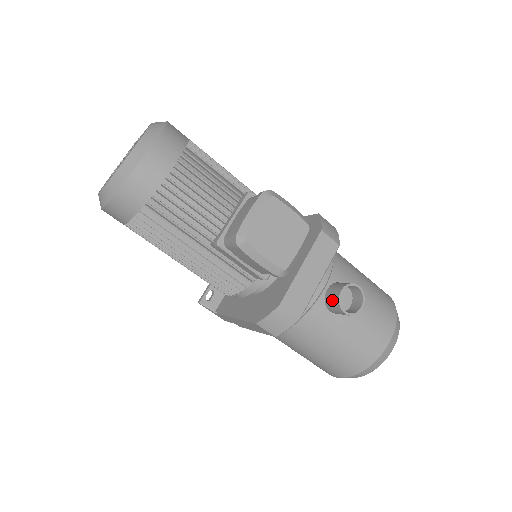
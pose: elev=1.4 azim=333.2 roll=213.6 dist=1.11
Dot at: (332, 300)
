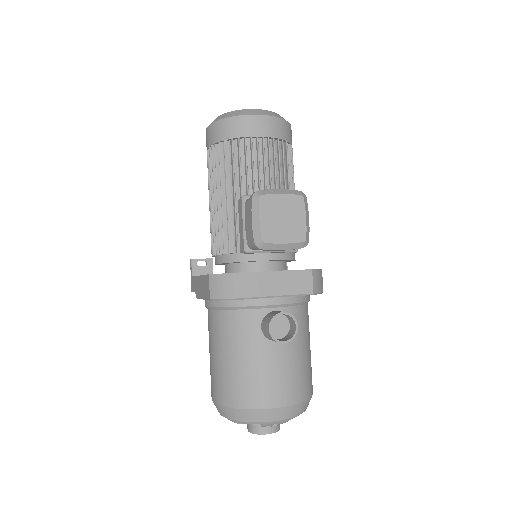
Dot at: (271, 315)
